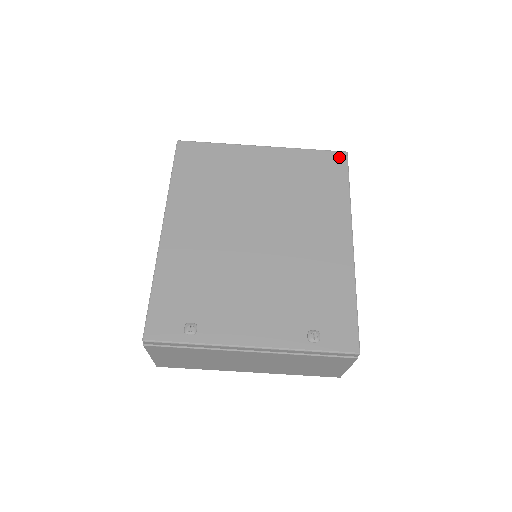
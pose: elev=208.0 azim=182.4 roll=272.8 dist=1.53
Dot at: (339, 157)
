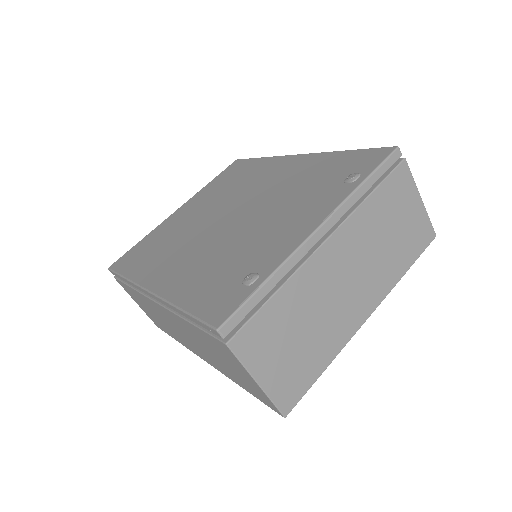
Dot at: (235, 164)
